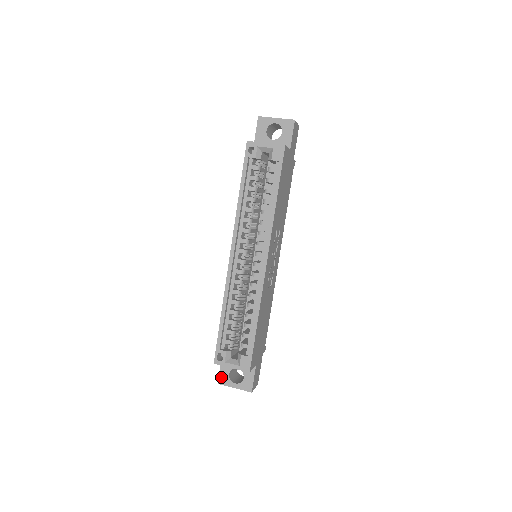
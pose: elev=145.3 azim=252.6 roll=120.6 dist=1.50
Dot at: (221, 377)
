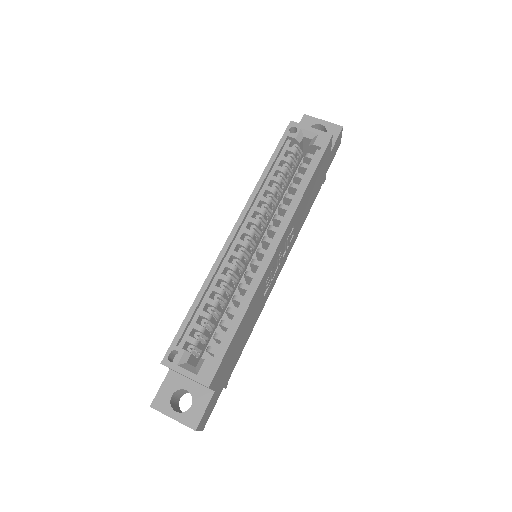
Dot at: (158, 397)
